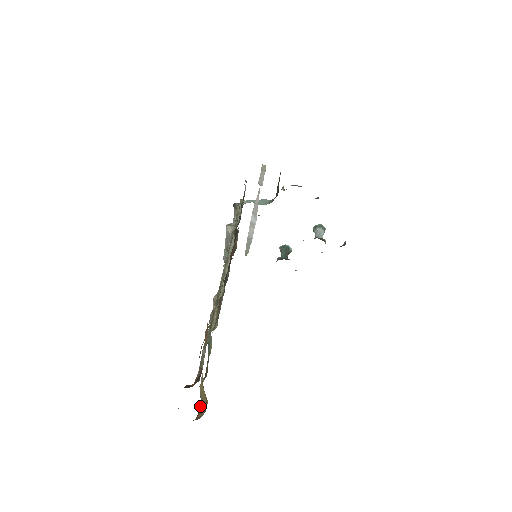
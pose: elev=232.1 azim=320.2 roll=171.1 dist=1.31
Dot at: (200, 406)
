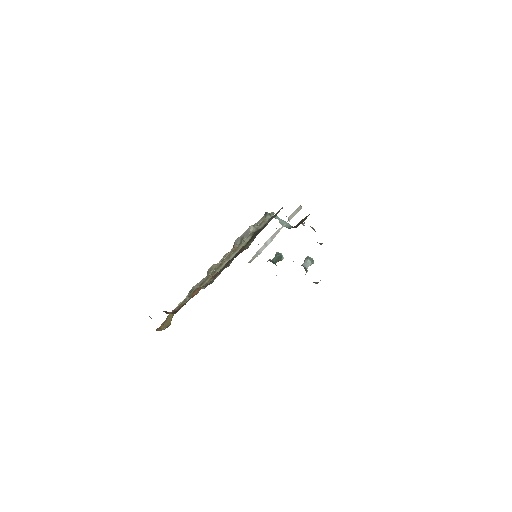
Dot at: (163, 324)
